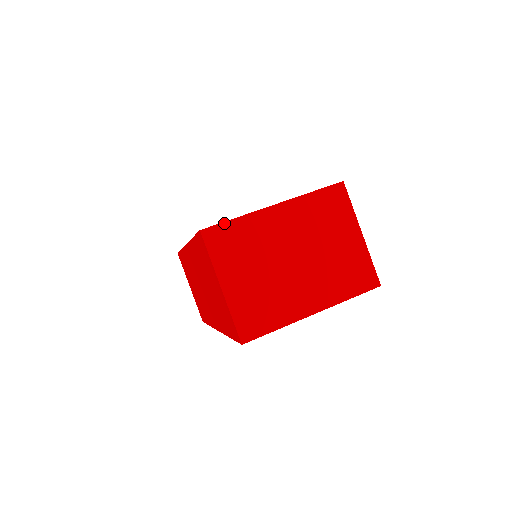
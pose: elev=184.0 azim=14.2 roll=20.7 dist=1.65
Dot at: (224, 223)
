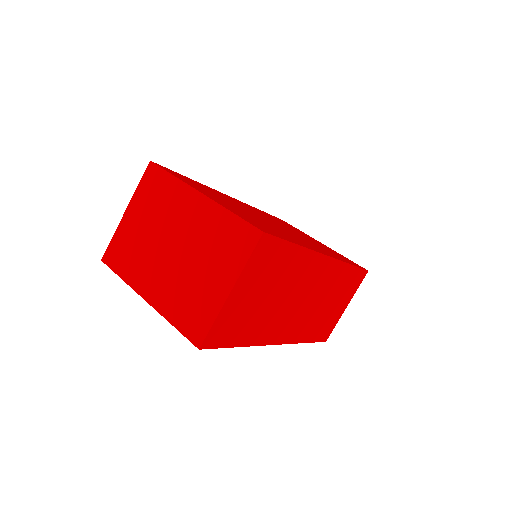
Dot at: (164, 171)
